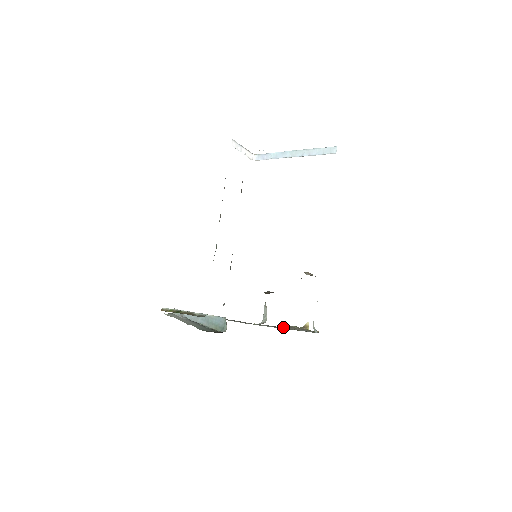
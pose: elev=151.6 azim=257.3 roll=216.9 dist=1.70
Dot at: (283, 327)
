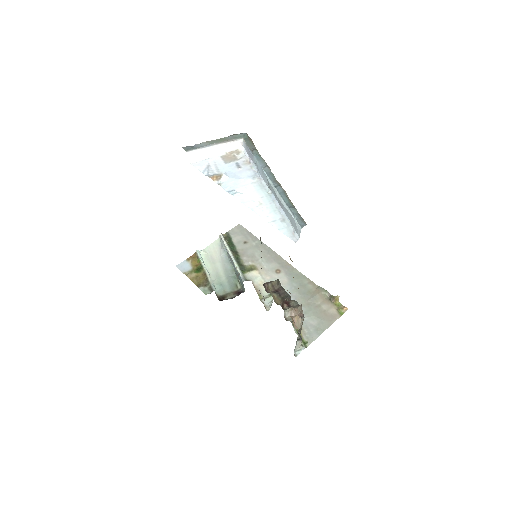
Dot at: (312, 290)
